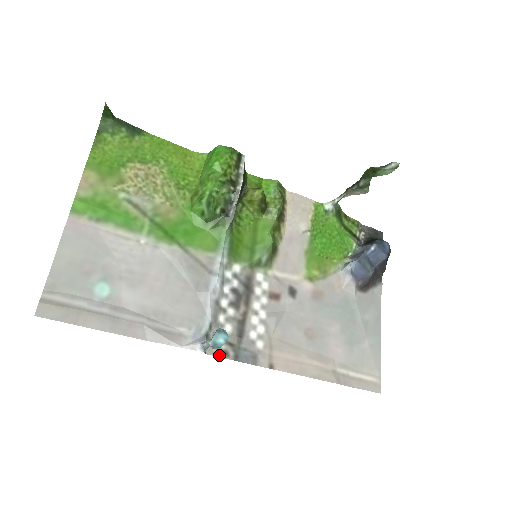
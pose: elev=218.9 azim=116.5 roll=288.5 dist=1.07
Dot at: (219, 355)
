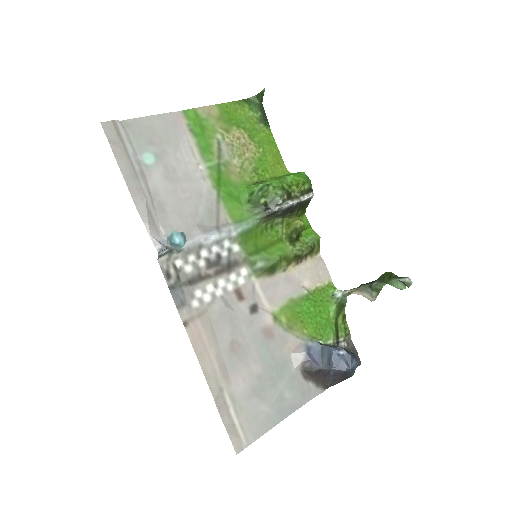
Dot at: (164, 271)
